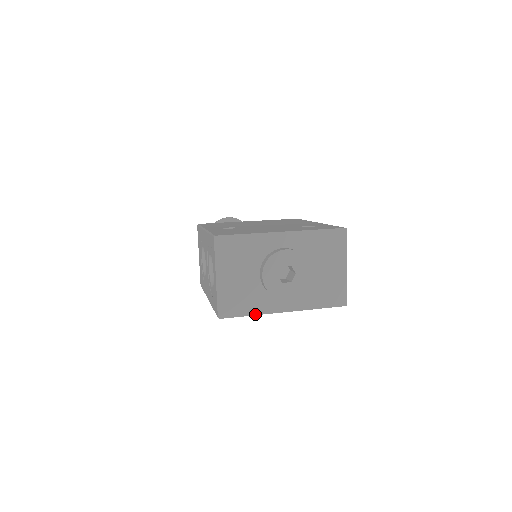
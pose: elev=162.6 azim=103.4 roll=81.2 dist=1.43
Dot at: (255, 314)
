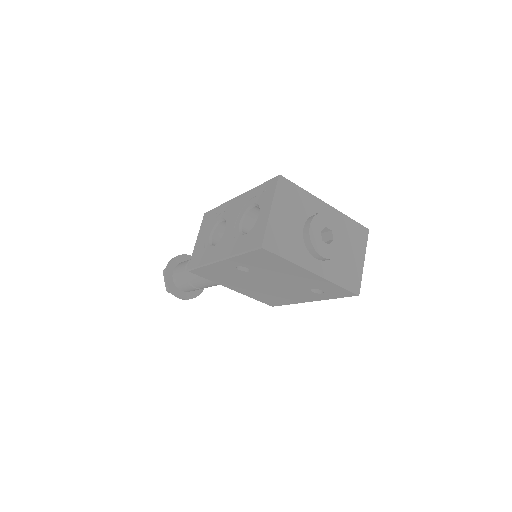
Dot at: (291, 261)
